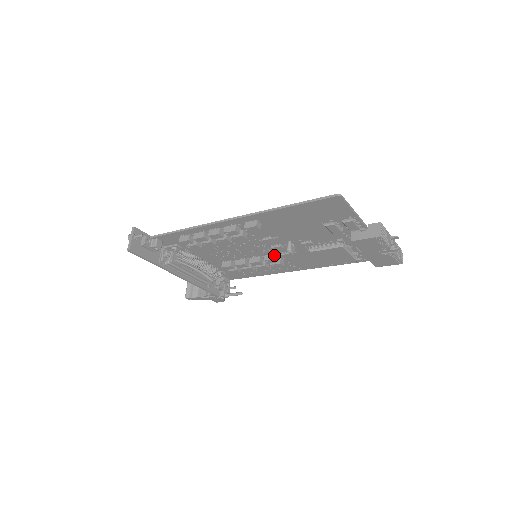
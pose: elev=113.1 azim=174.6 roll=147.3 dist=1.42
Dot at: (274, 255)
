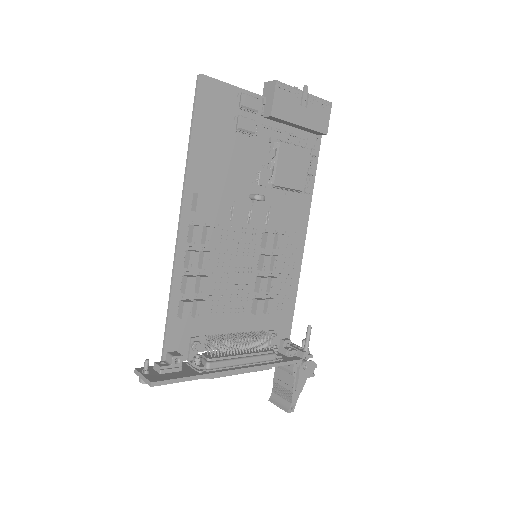
Dot at: (264, 233)
